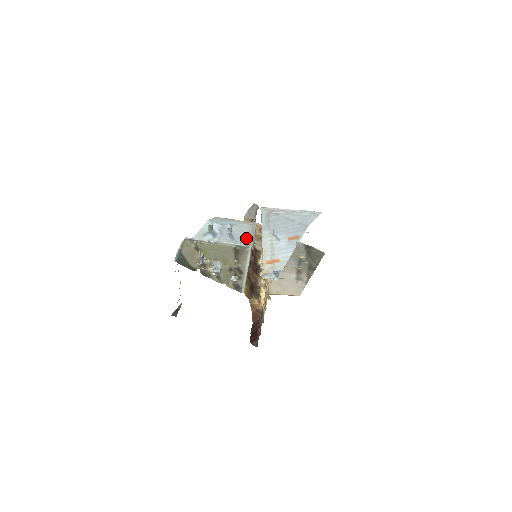
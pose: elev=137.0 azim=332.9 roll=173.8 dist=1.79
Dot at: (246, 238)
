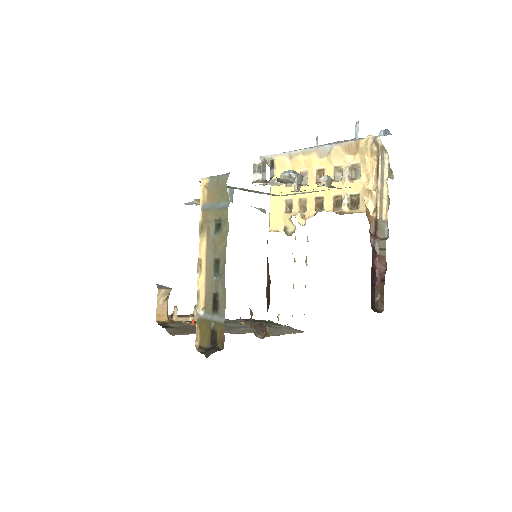
Dot at: occluded
